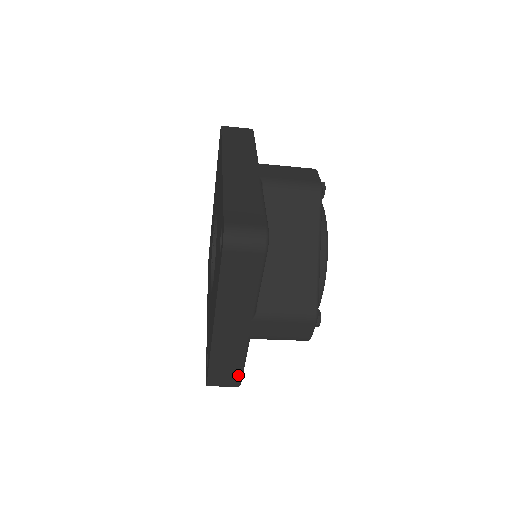
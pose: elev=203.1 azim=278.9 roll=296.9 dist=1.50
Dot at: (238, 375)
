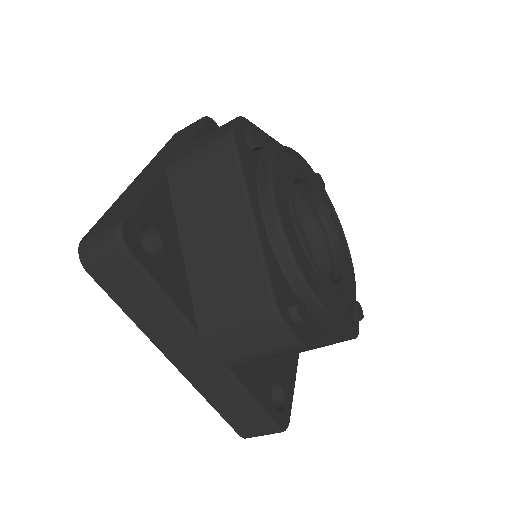
Dot at: (262, 417)
